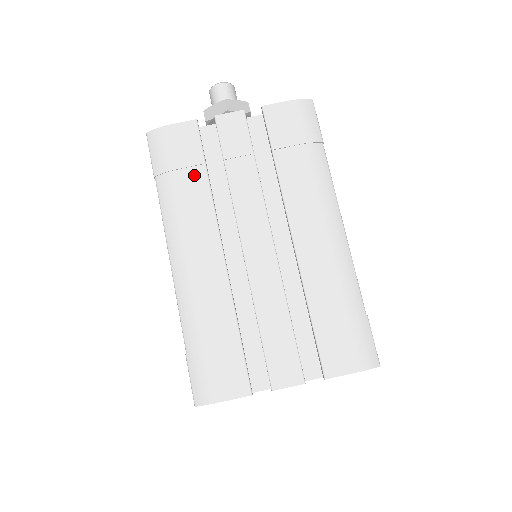
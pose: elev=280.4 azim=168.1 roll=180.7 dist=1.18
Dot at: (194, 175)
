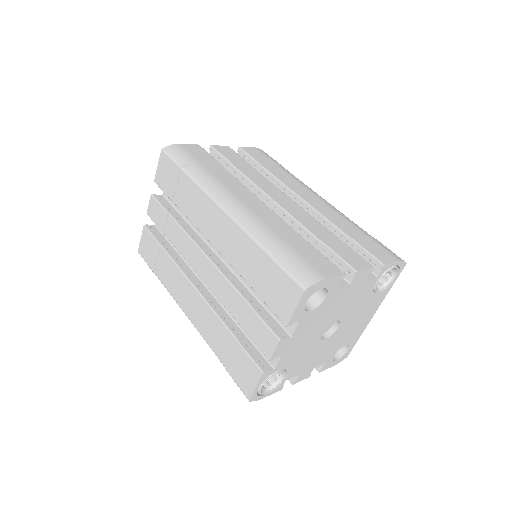
Dot at: (214, 166)
